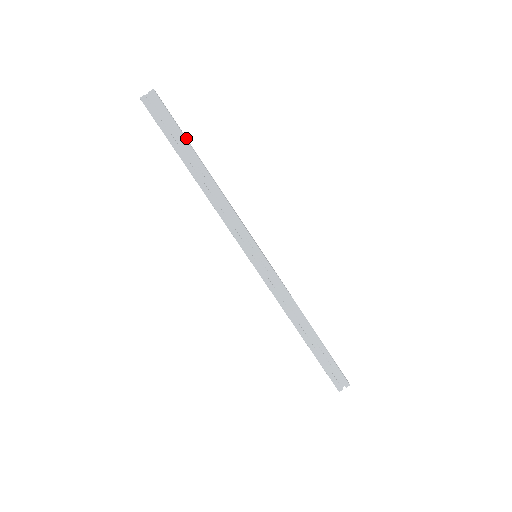
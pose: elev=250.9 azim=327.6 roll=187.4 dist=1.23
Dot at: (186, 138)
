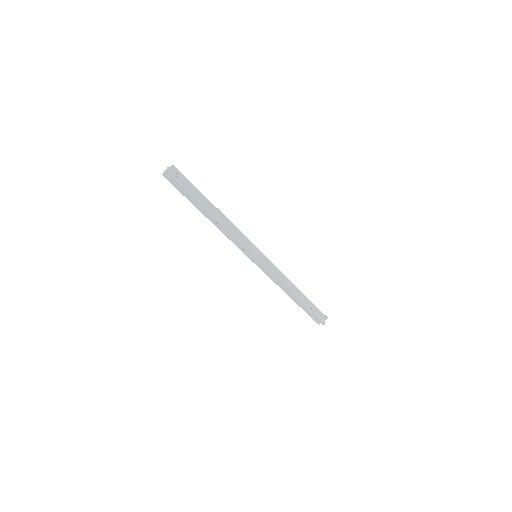
Dot at: occluded
